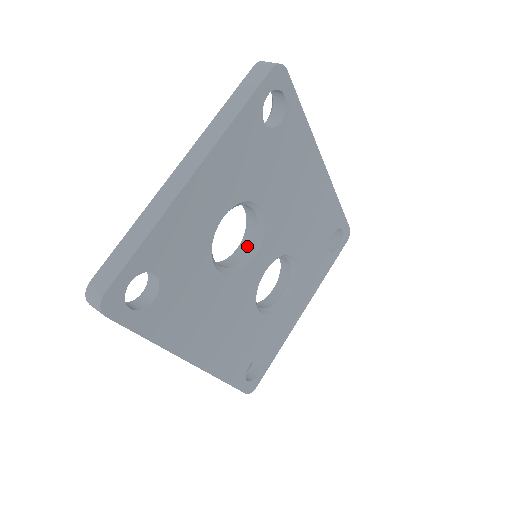
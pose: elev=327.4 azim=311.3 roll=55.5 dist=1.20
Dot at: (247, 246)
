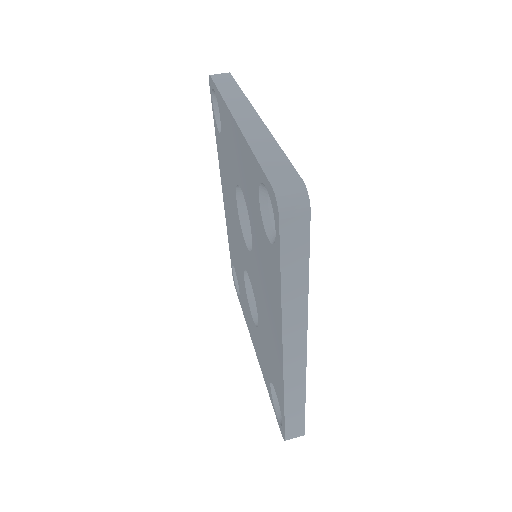
Dot at: occluded
